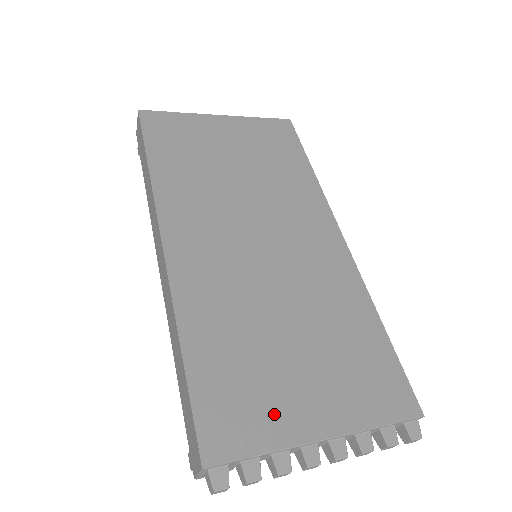
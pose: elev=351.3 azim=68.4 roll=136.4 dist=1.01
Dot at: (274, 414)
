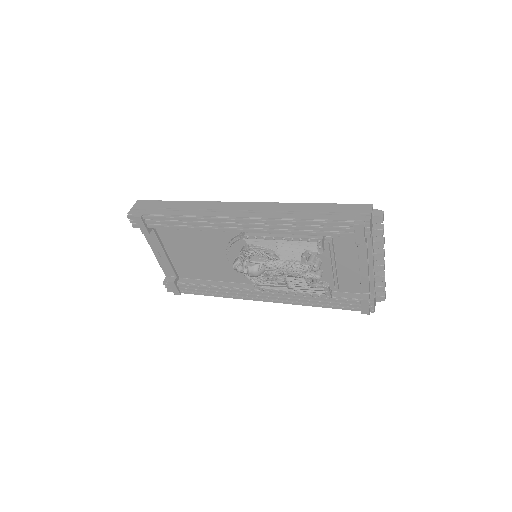
Dot at: occluded
